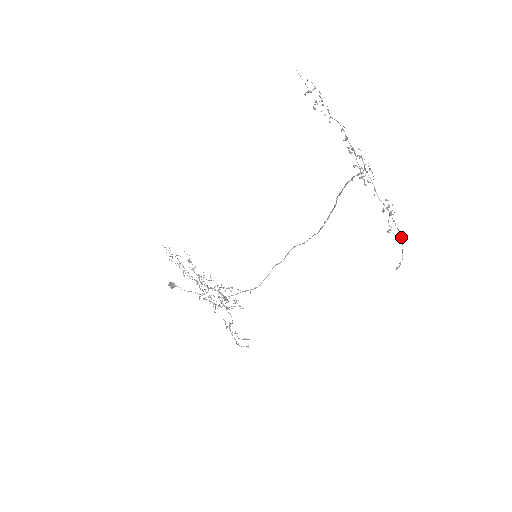
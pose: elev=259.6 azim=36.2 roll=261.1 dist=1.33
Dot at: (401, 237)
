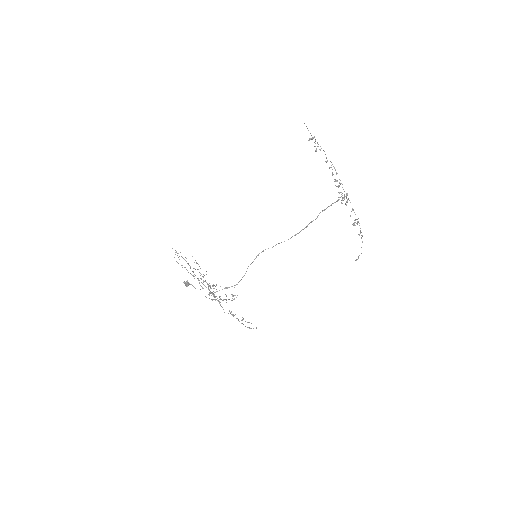
Dot at: occluded
